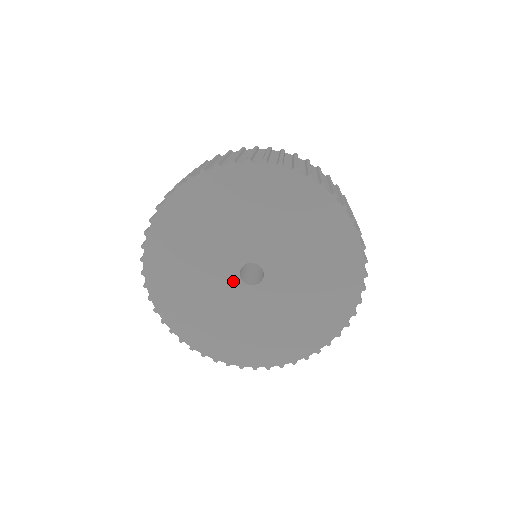
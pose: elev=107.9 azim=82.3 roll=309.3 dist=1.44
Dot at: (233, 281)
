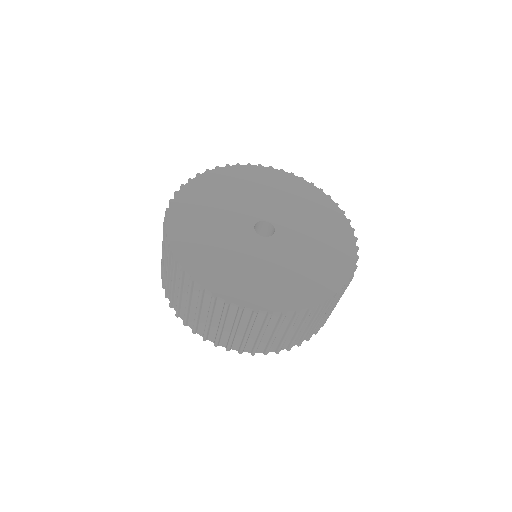
Dot at: (256, 240)
